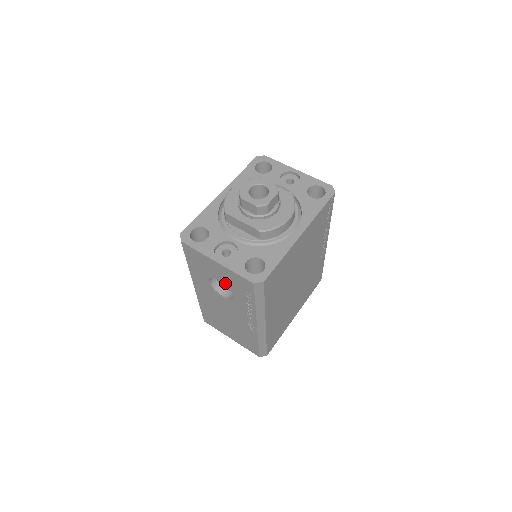
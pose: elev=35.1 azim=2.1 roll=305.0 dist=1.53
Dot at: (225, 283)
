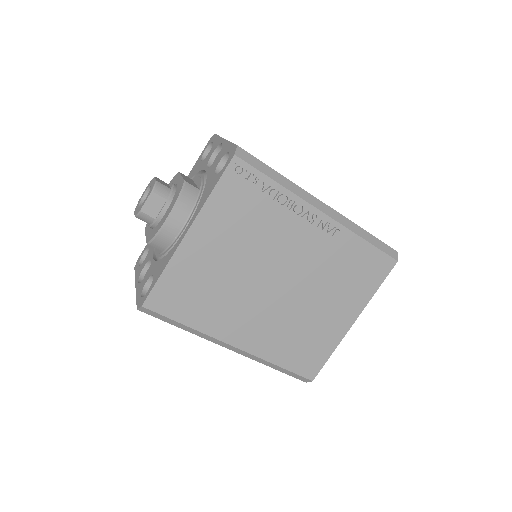
Dot at: occluded
